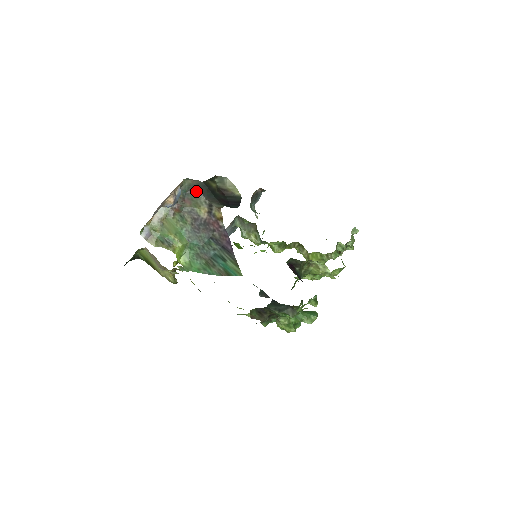
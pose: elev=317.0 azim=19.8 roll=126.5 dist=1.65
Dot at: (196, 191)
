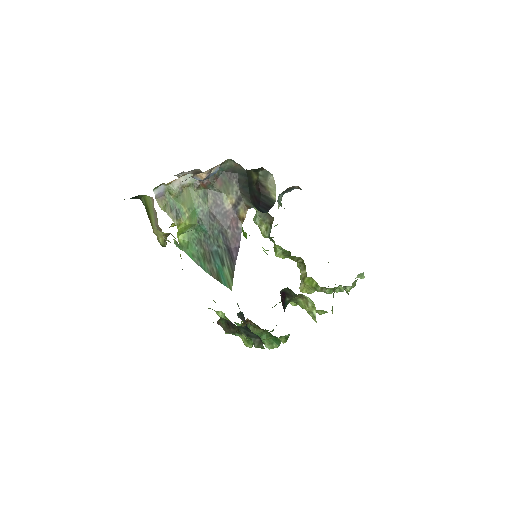
Dot at: (234, 176)
